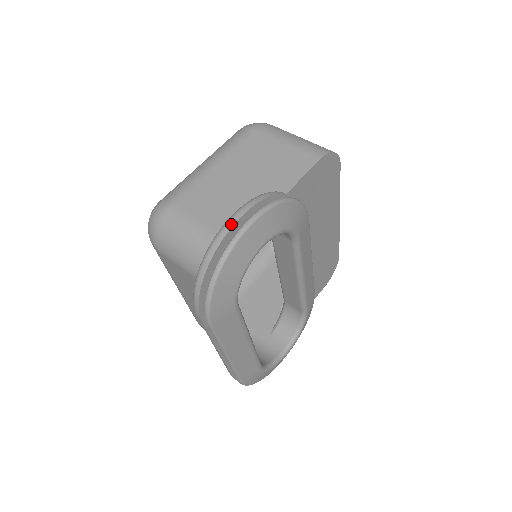
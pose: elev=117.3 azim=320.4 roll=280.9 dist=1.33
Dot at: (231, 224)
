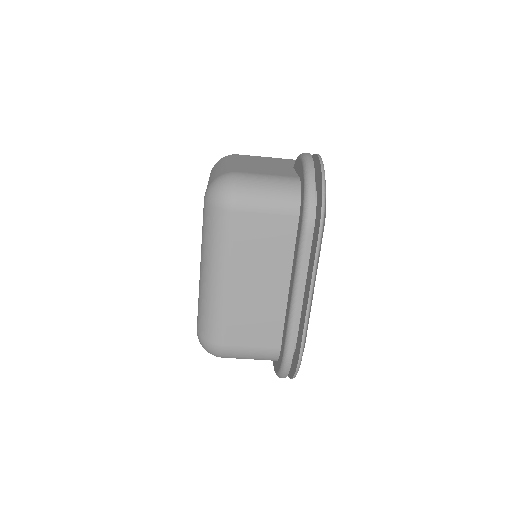
Dot at: (310, 155)
